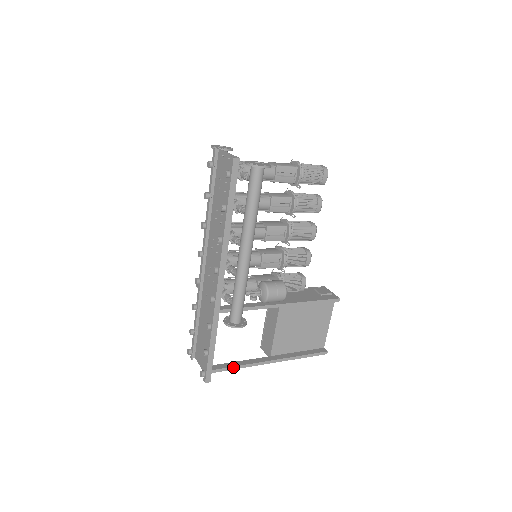
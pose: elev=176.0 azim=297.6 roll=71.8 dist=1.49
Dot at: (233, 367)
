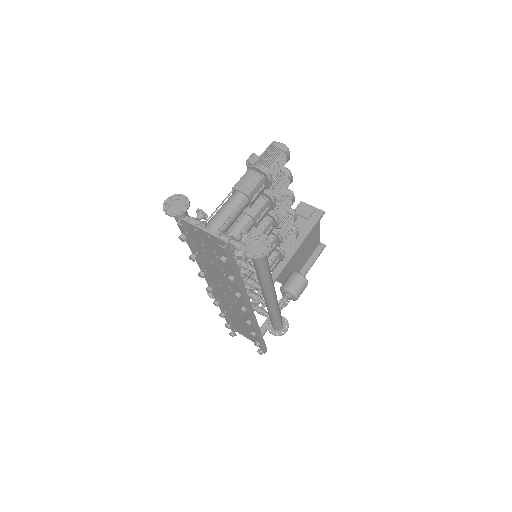
Dot at: occluded
